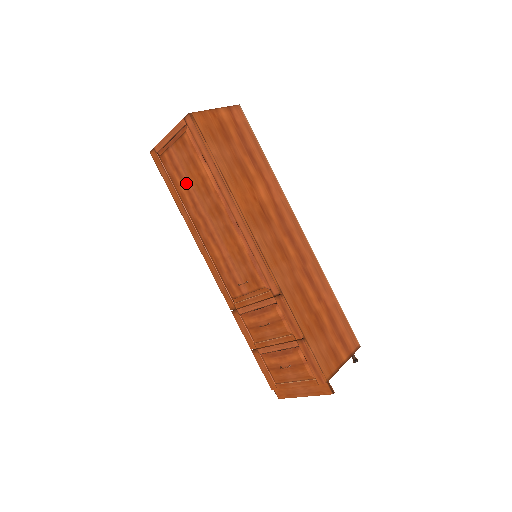
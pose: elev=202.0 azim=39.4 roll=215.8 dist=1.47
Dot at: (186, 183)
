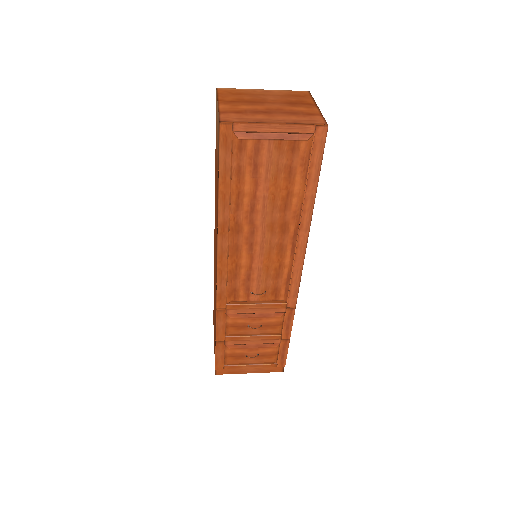
Dot at: (258, 186)
